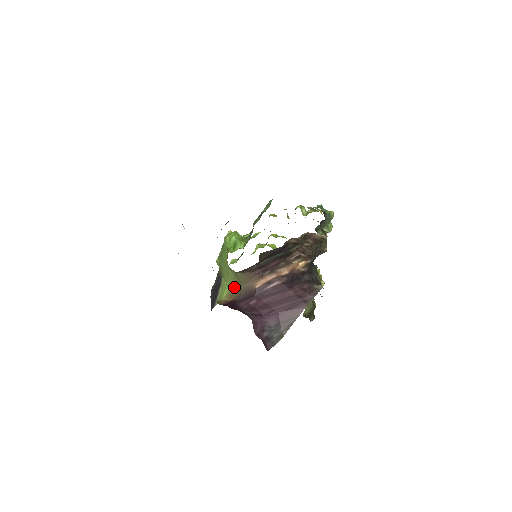
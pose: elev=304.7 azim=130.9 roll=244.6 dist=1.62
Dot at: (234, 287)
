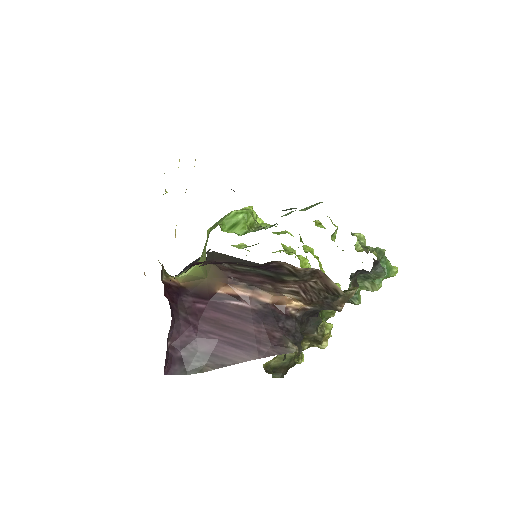
Dot at: (199, 273)
